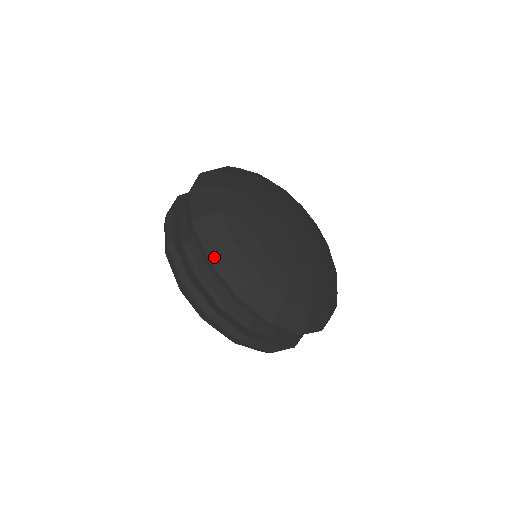
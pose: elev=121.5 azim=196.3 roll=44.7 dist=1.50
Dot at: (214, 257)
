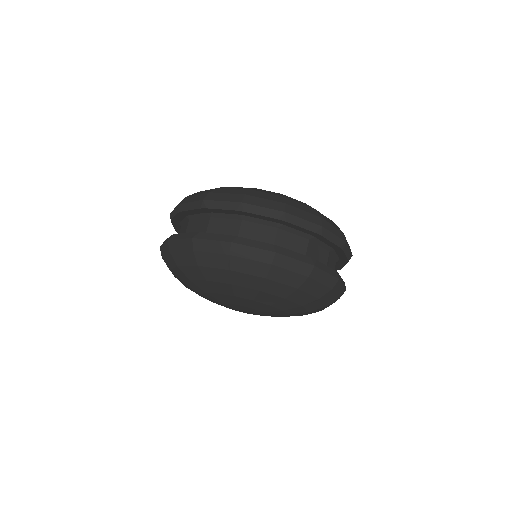
Dot at: (244, 199)
